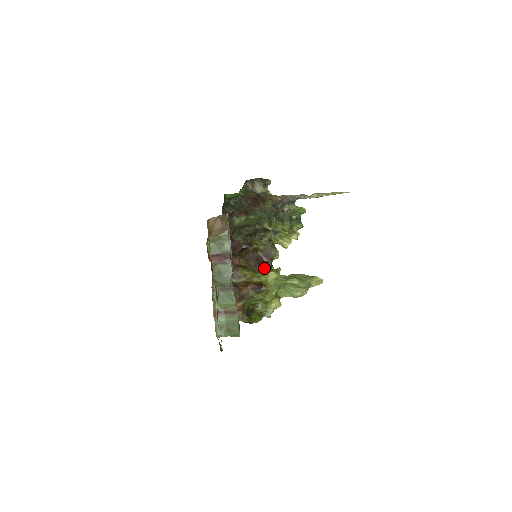
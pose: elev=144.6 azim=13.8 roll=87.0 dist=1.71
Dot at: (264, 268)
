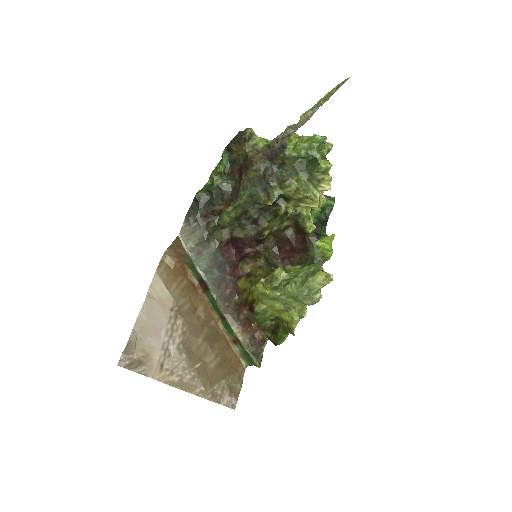
Dot at: (304, 248)
